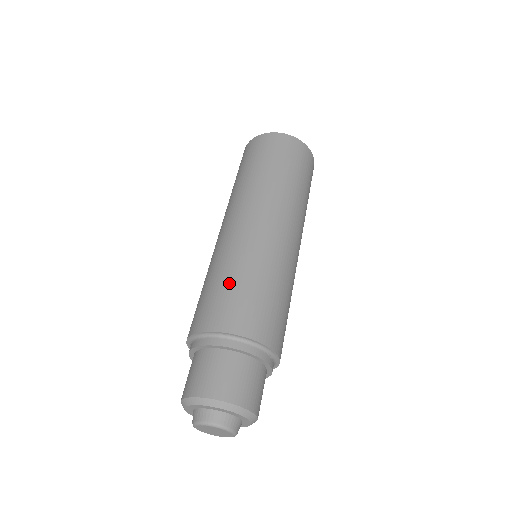
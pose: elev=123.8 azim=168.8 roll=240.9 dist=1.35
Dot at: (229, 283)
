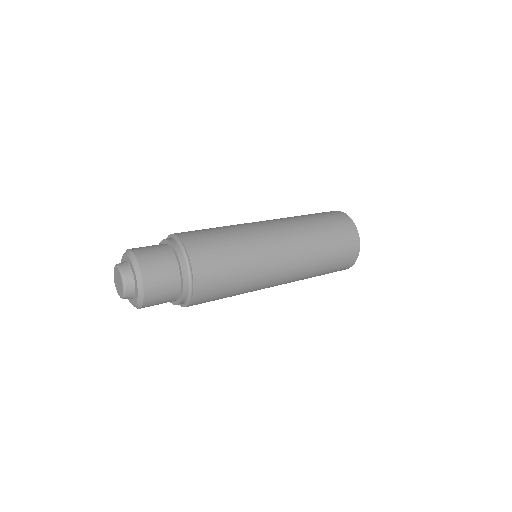
Dot at: occluded
